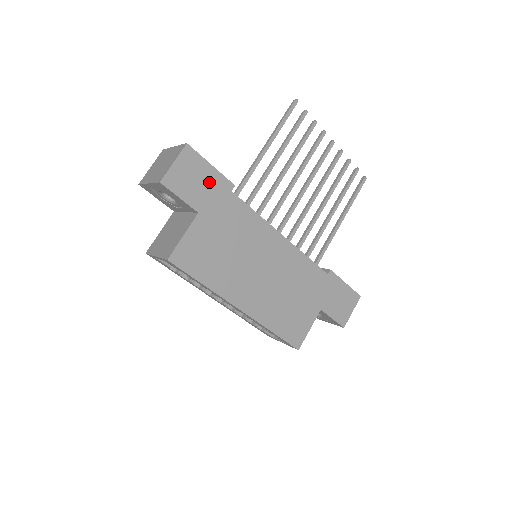
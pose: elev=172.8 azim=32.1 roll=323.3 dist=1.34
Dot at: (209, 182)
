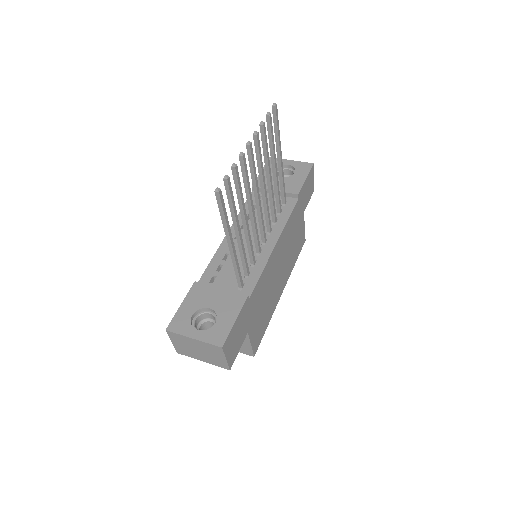
Dot at: (240, 323)
